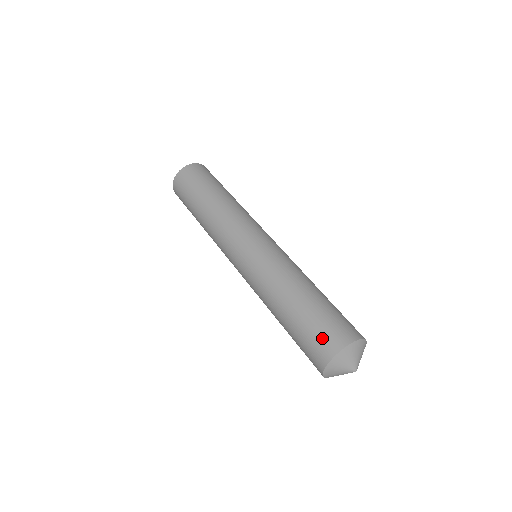
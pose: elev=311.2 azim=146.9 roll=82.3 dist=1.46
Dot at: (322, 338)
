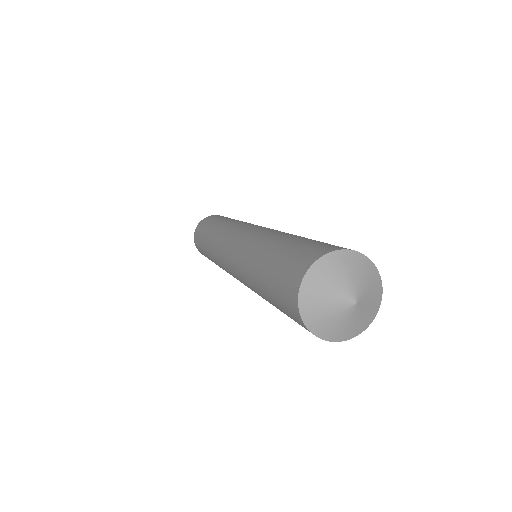
Dot at: (285, 283)
